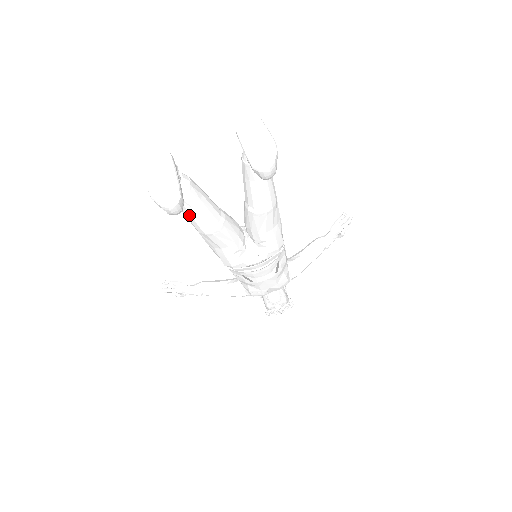
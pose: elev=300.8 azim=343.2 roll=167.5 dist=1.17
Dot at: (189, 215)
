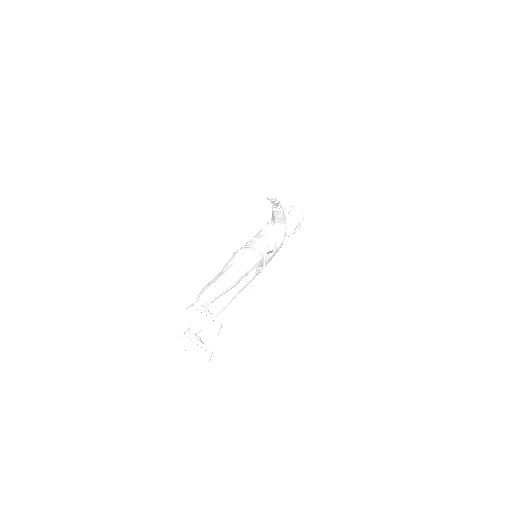
Dot at: occluded
